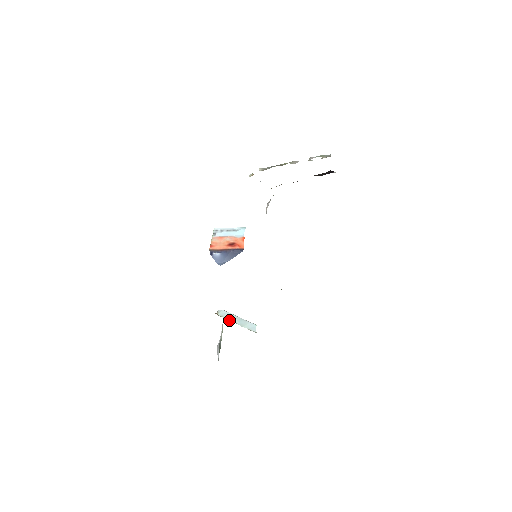
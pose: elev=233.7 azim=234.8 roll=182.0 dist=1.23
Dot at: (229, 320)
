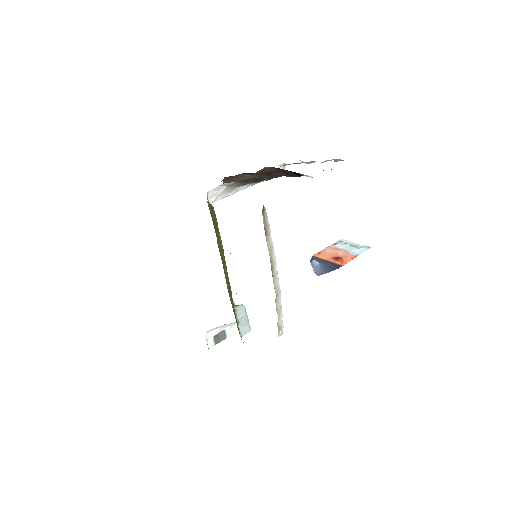
Dot at: (237, 315)
